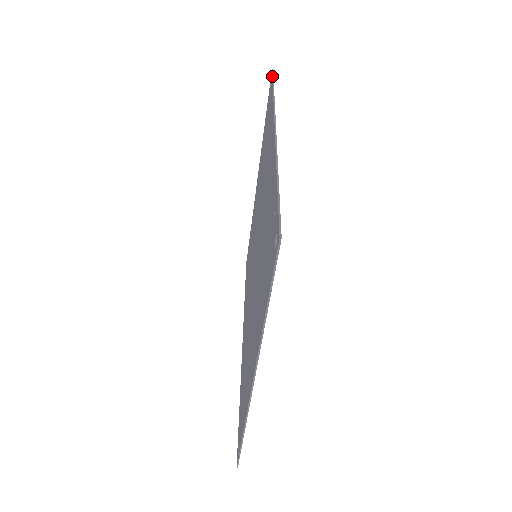
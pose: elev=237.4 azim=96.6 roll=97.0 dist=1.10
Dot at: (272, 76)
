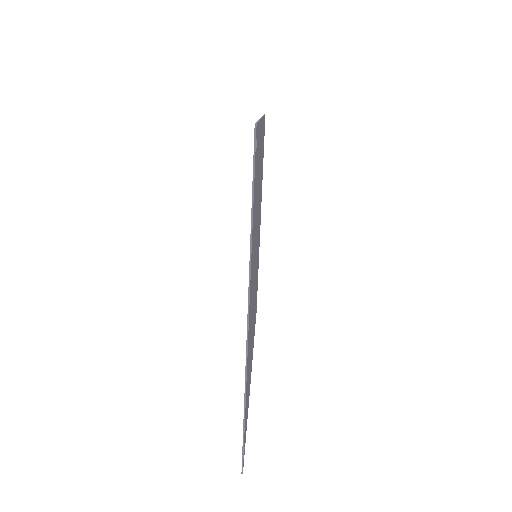
Dot at: occluded
